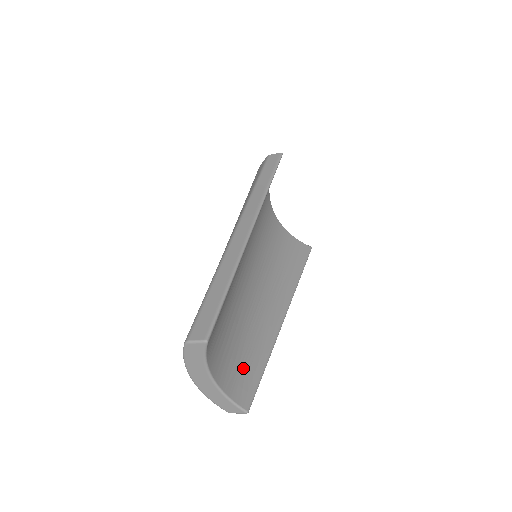
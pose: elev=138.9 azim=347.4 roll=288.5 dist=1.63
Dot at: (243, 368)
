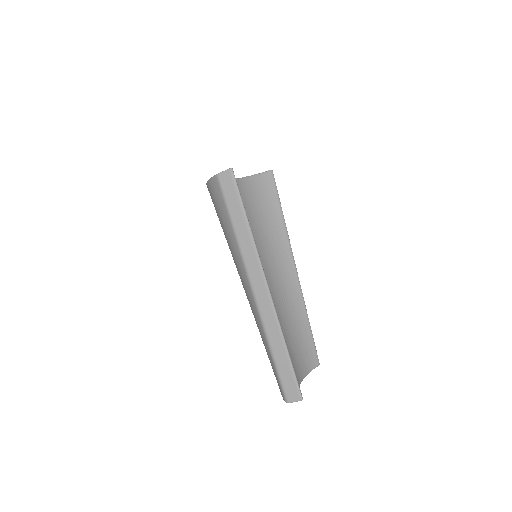
Dot at: (302, 345)
